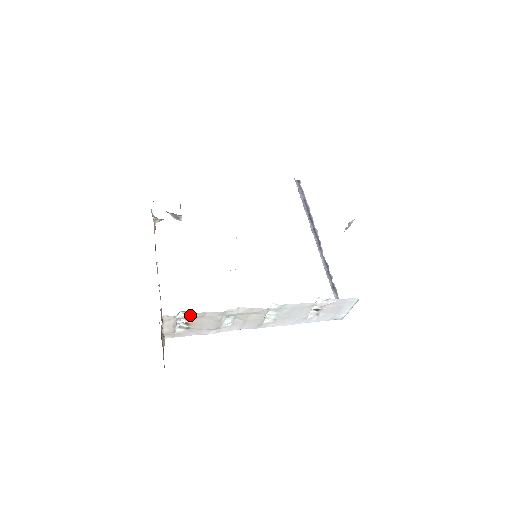
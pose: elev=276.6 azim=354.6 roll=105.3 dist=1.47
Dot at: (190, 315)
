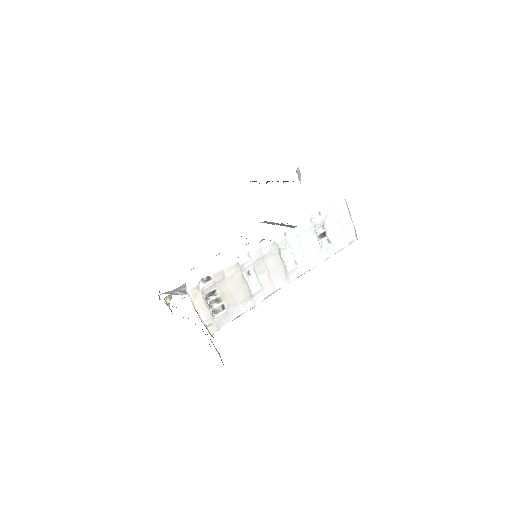
Dot at: (211, 282)
